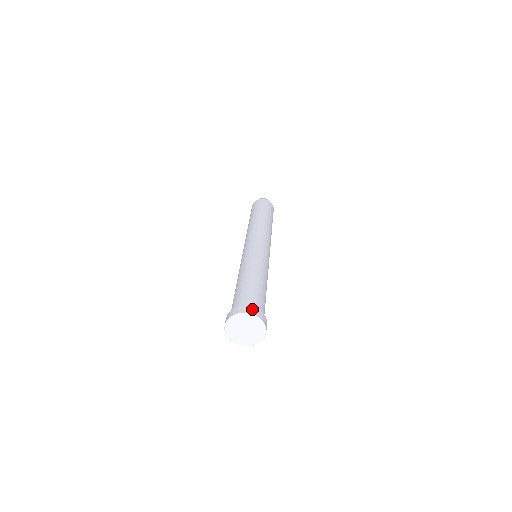
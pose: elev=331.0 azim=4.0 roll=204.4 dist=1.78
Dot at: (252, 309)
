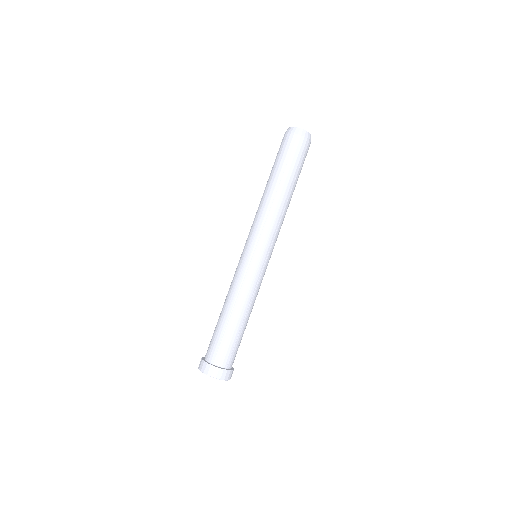
Dot at: (220, 373)
